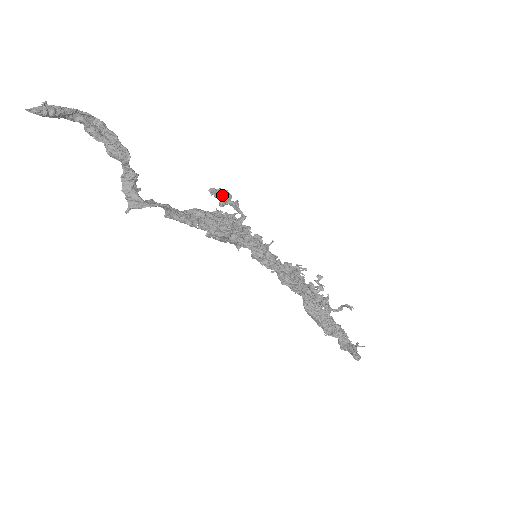
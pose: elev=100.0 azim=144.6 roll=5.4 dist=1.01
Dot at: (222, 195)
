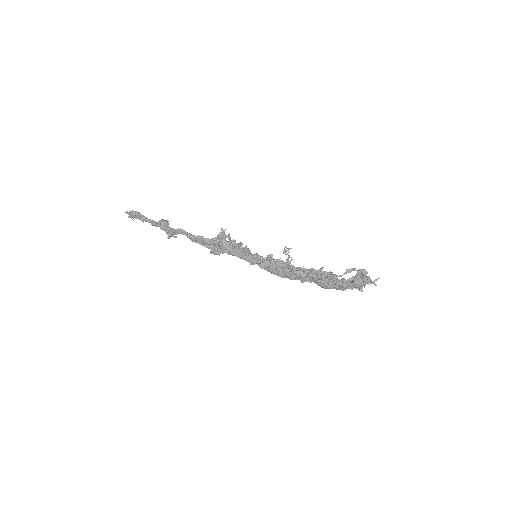
Dot at: occluded
